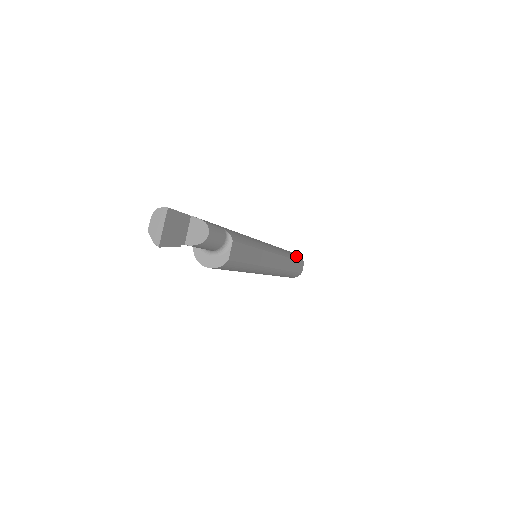
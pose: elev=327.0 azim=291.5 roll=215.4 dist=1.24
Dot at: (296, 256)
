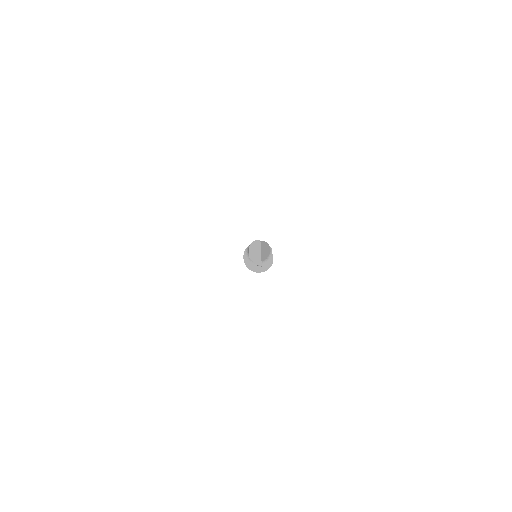
Dot at: occluded
